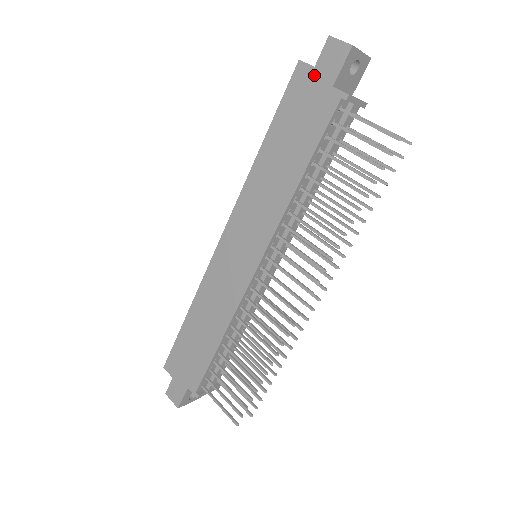
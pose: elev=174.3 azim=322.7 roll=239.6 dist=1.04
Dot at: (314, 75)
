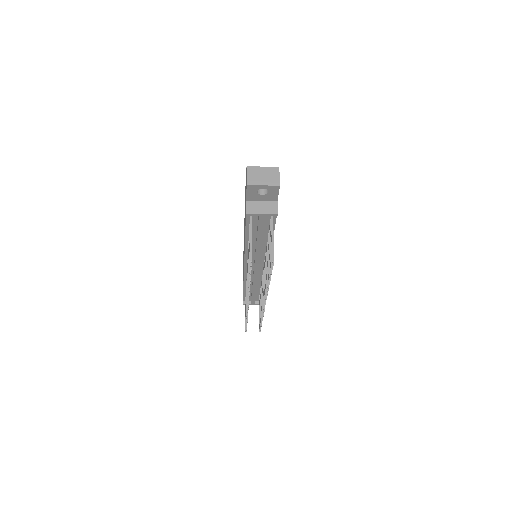
Dot at: occluded
